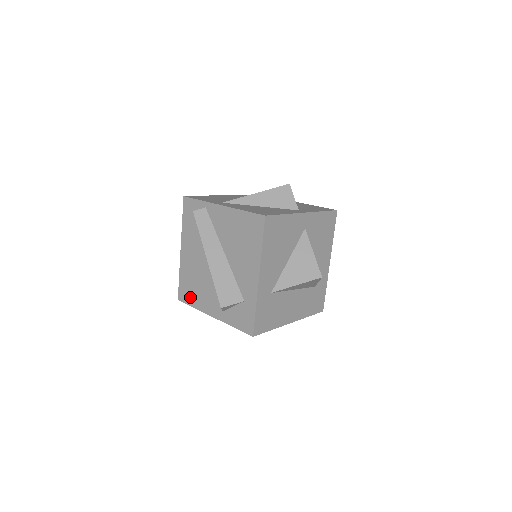
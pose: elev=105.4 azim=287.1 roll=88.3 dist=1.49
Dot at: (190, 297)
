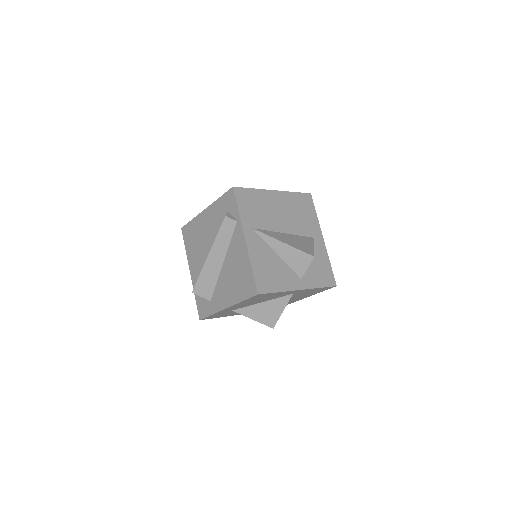
Dot at: (188, 241)
